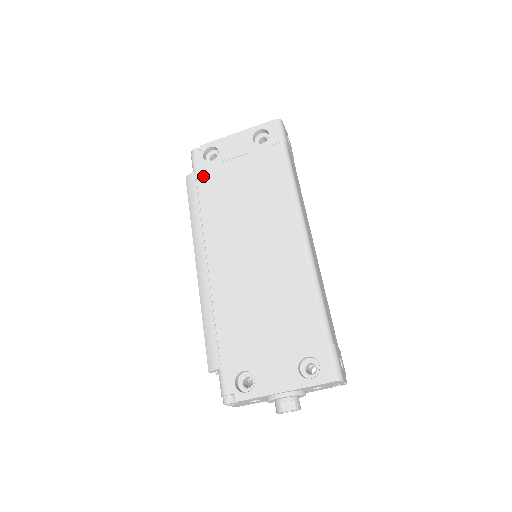
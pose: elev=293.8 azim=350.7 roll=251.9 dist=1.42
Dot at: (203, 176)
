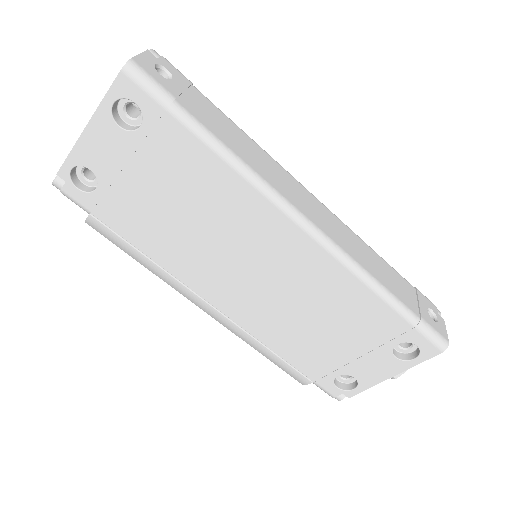
Dot at: (107, 215)
